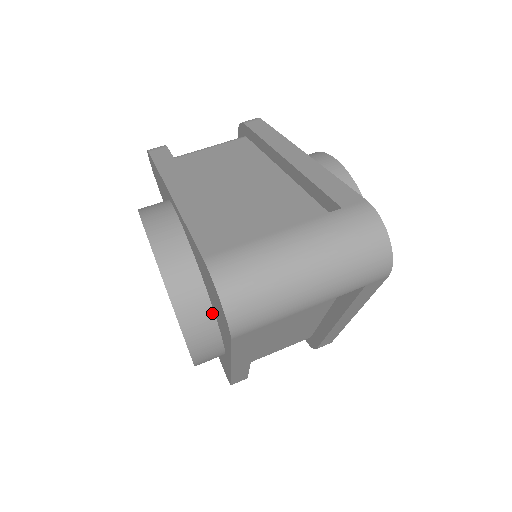
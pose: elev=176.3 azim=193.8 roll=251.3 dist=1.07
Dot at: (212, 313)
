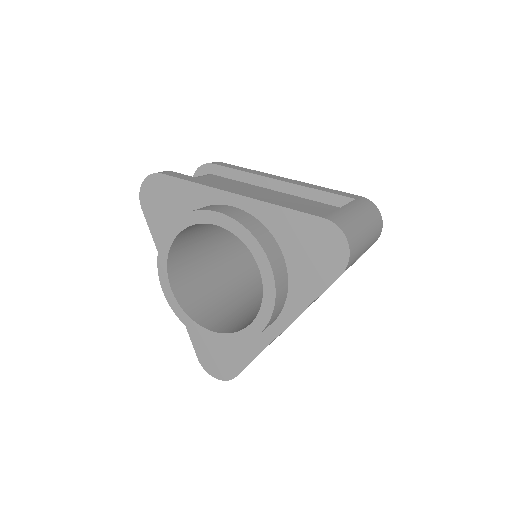
Dot at: (287, 278)
